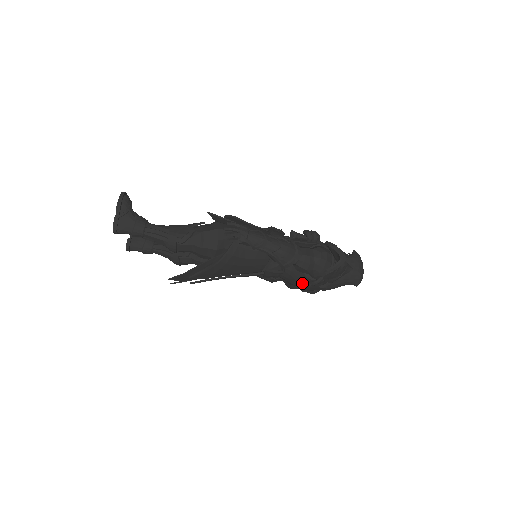
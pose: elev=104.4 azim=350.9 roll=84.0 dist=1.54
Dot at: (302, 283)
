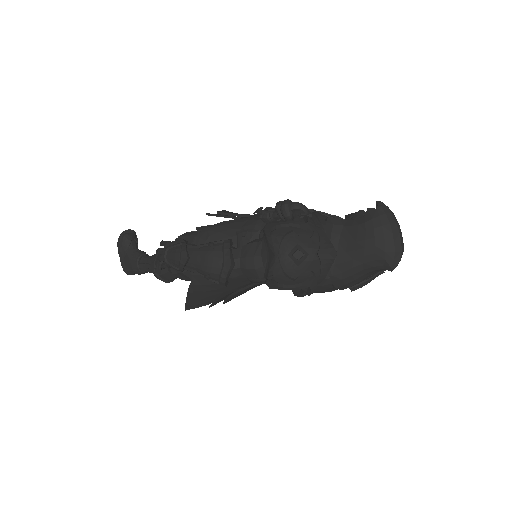
Dot at: occluded
